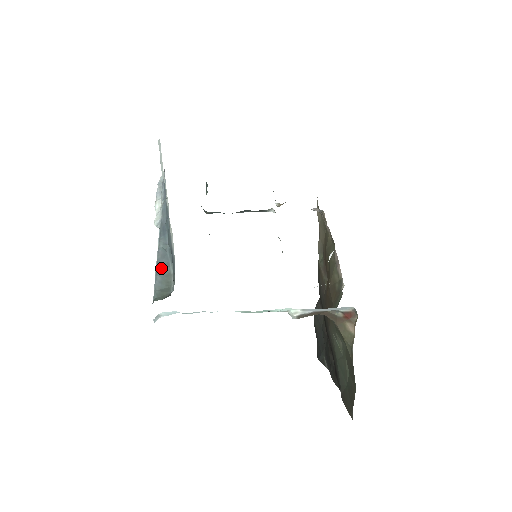
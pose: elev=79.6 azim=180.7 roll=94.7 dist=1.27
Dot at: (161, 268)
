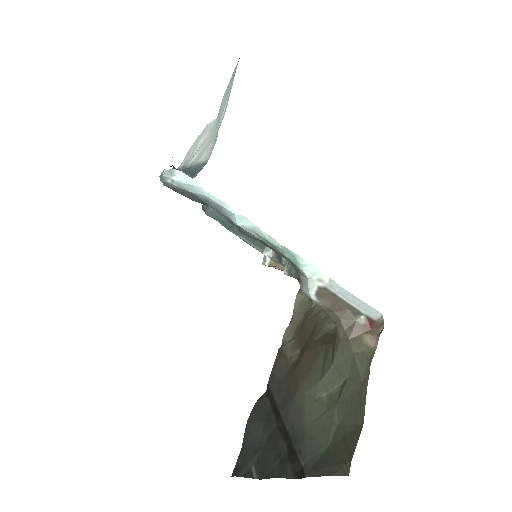
Dot at: occluded
